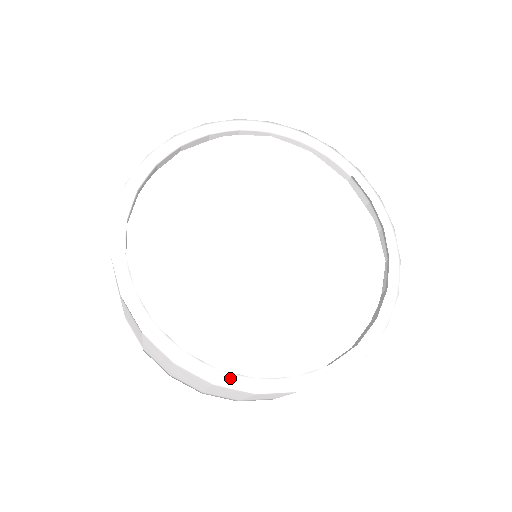
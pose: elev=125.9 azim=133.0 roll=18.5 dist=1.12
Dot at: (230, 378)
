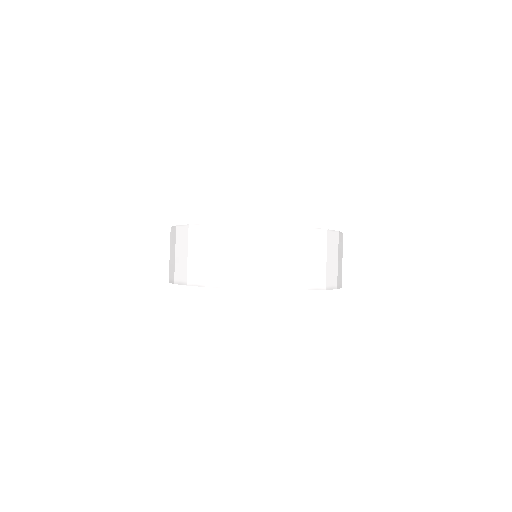
Dot at: occluded
